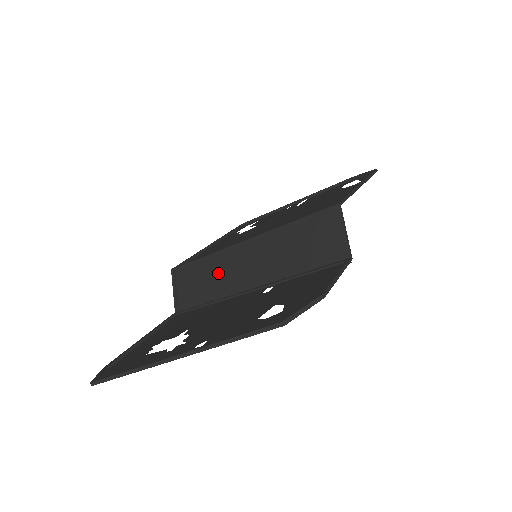
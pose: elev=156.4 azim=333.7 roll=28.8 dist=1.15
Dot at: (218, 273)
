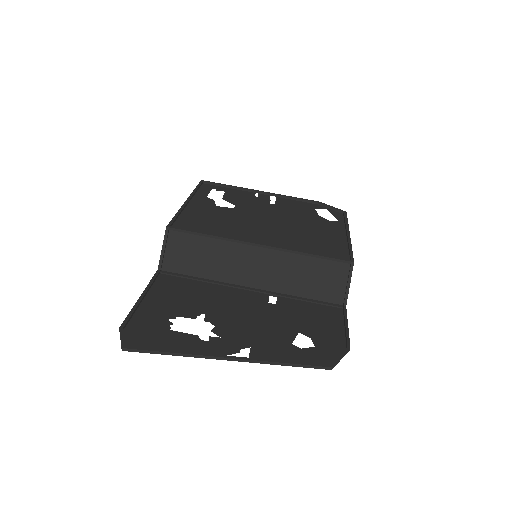
Dot at: (220, 257)
